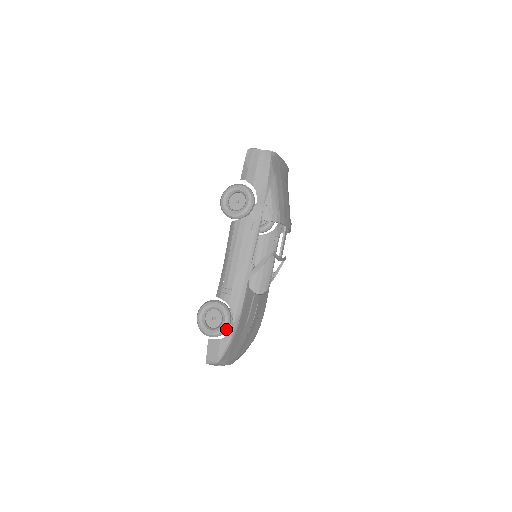
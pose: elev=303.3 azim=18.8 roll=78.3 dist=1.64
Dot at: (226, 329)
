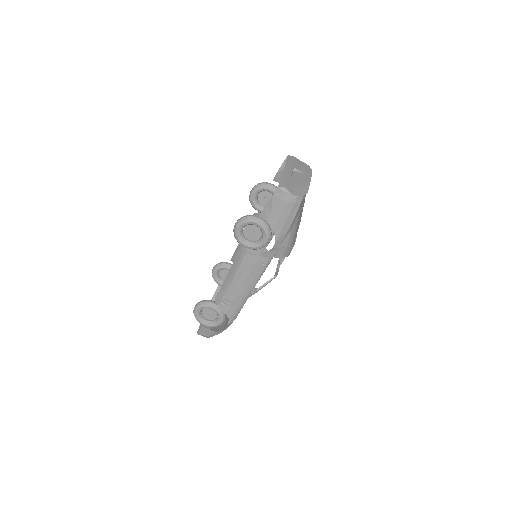
Dot at: occluded
